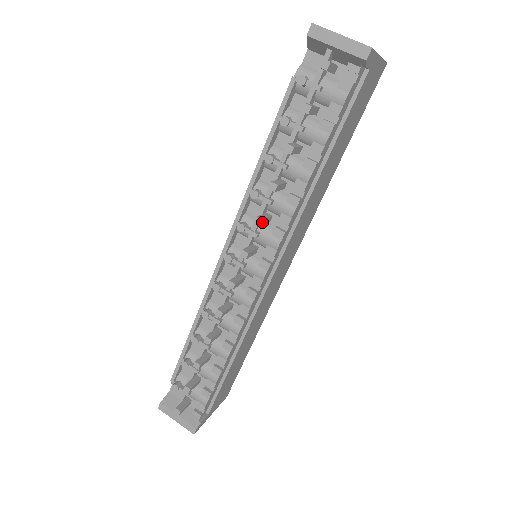
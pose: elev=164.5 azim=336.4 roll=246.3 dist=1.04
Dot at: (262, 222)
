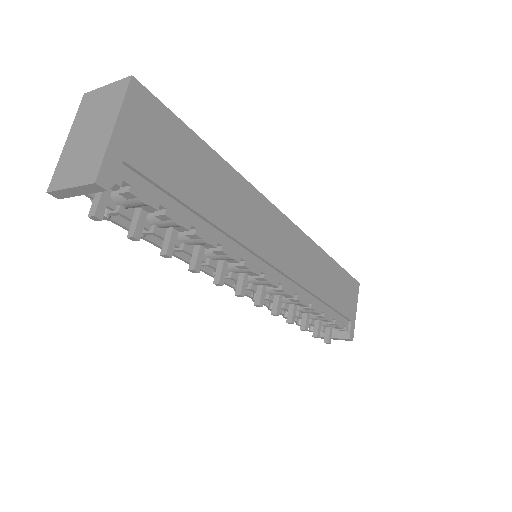
Dot at: (220, 282)
